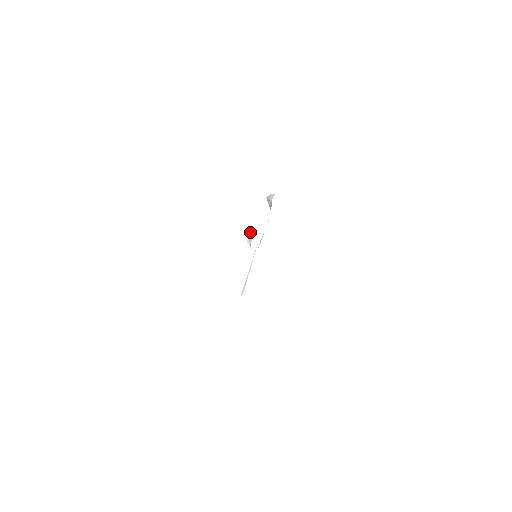
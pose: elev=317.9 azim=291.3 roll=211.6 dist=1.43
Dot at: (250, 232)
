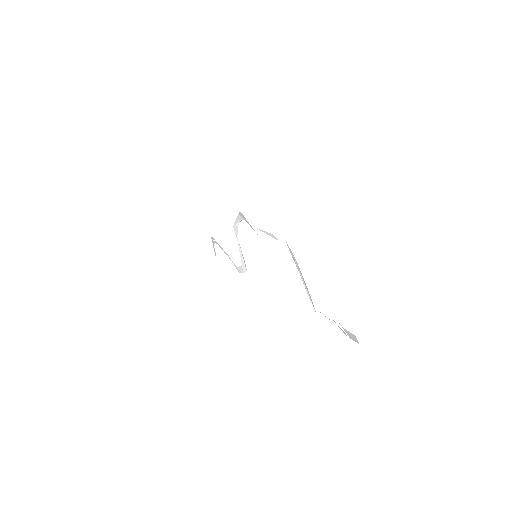
Dot at: (313, 305)
